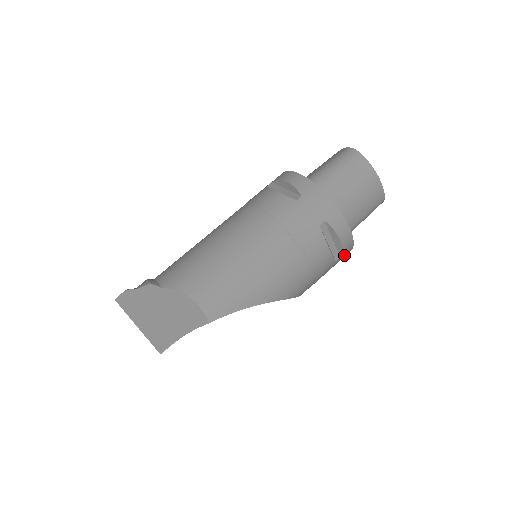
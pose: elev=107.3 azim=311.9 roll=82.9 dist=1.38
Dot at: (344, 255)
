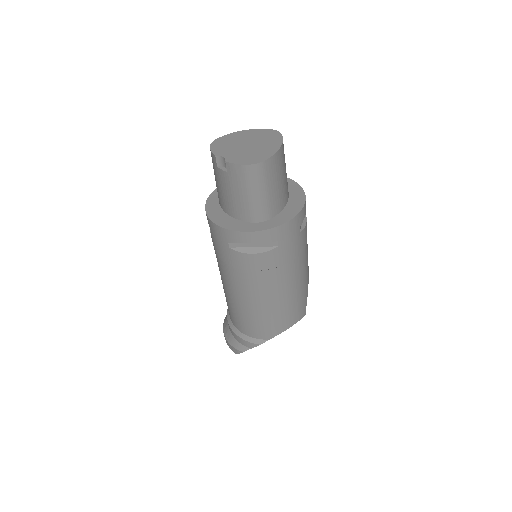
Dot at: occluded
